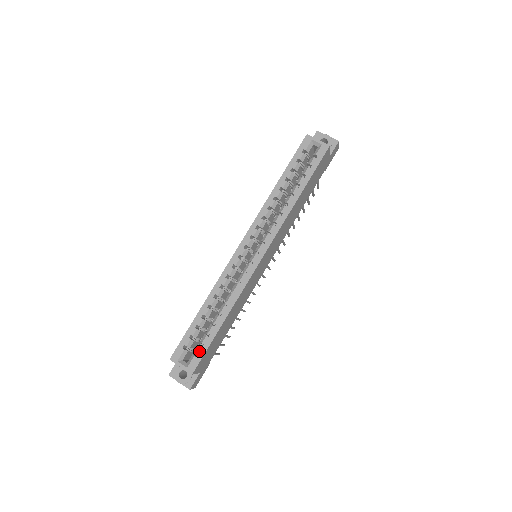
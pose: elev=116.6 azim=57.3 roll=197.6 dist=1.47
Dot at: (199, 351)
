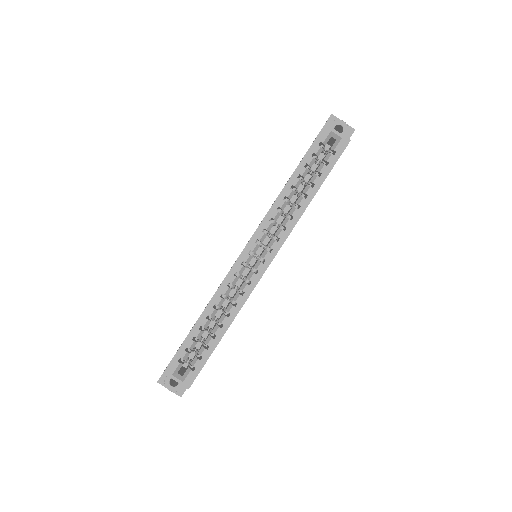
Dot at: (196, 365)
